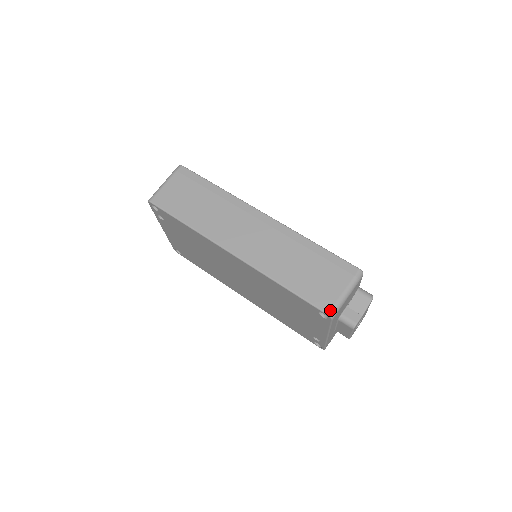
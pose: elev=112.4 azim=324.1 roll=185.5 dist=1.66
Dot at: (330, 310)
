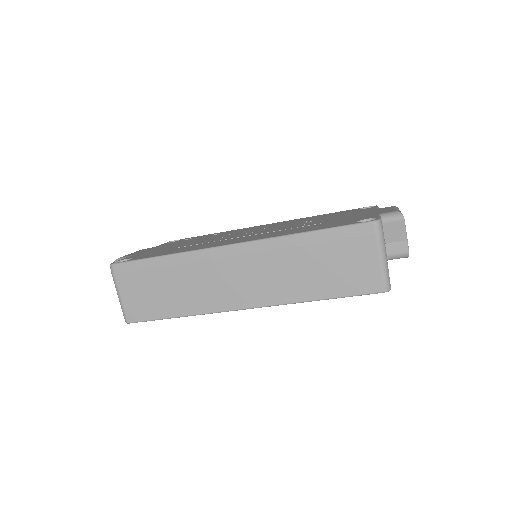
Dot at: (382, 287)
